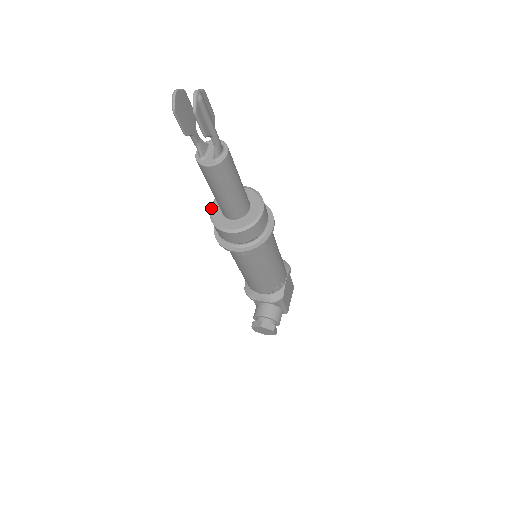
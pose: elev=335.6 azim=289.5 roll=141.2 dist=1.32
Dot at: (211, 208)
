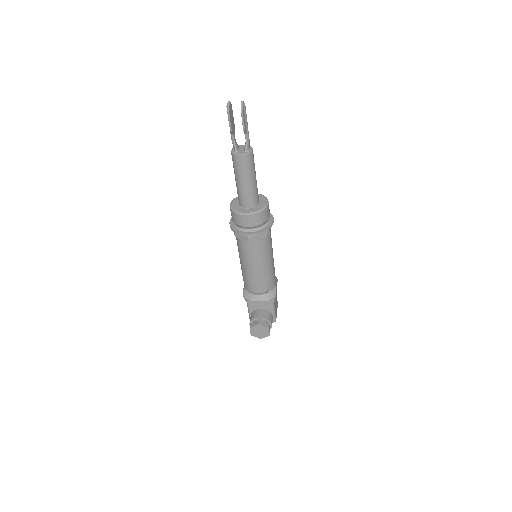
Dot at: (231, 205)
